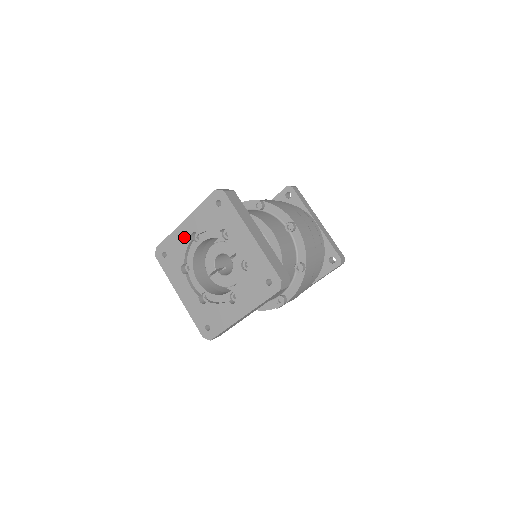
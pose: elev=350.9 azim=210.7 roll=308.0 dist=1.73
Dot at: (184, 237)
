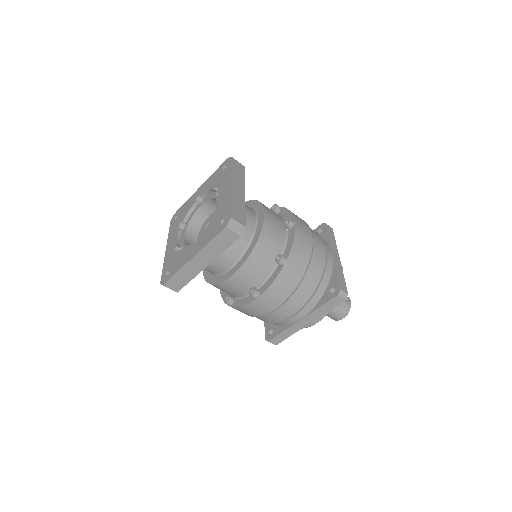
Dot at: (193, 200)
